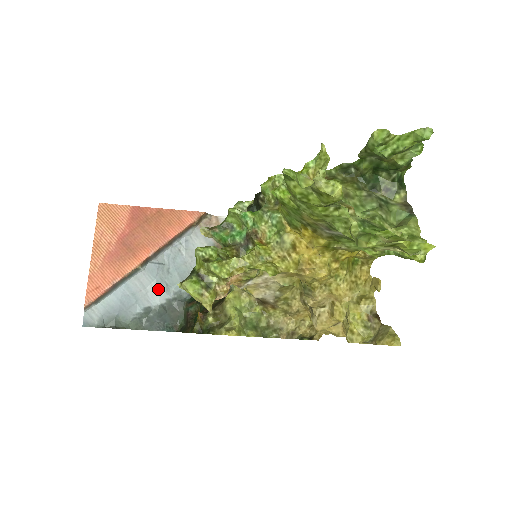
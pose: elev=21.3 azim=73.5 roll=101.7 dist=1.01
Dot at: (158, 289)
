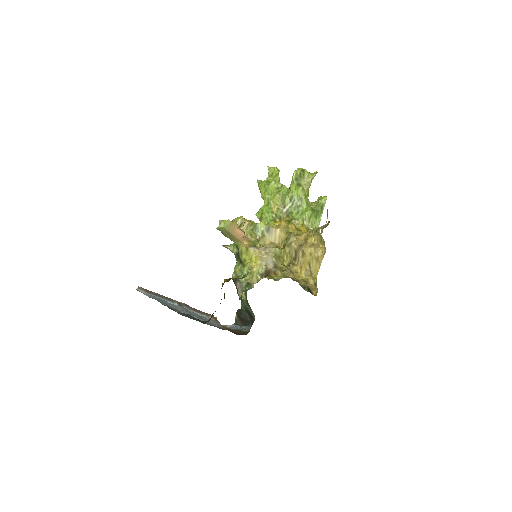
Dot at: occluded
